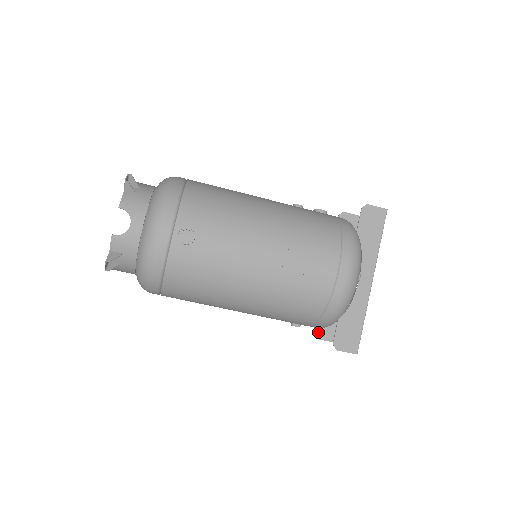
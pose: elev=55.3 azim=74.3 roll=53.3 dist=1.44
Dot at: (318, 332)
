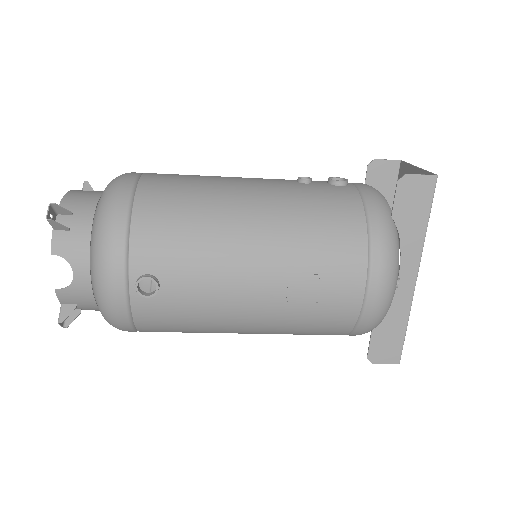
Dot at: occluded
